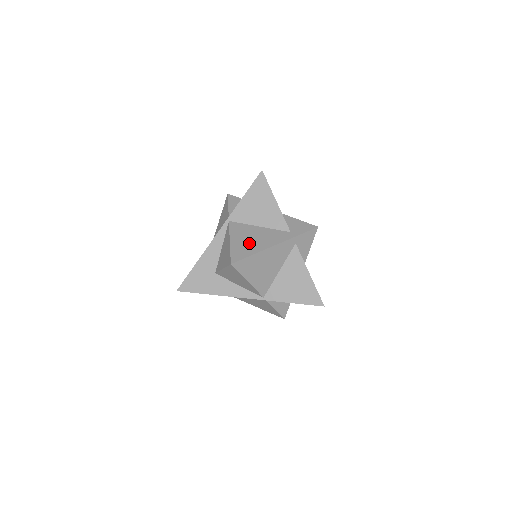
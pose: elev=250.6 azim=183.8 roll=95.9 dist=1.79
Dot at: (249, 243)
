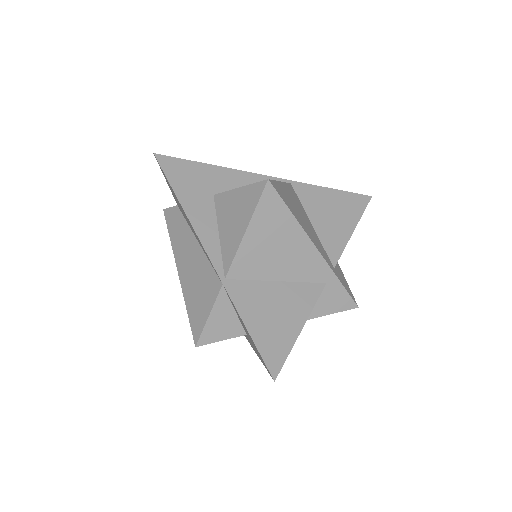
Dot at: (296, 208)
